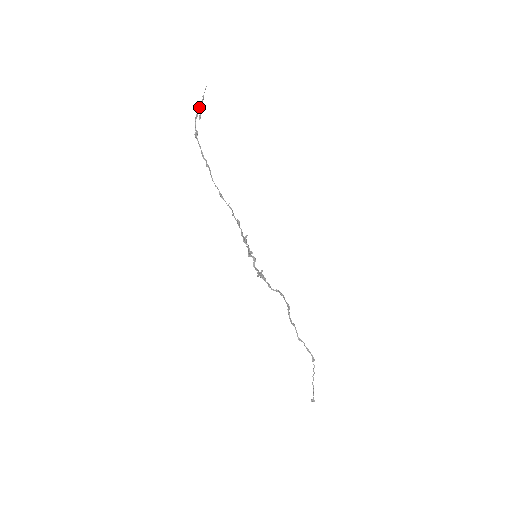
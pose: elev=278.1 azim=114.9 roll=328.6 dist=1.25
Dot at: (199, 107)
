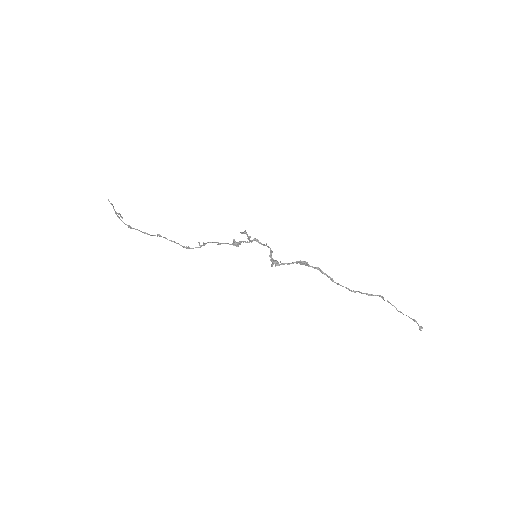
Dot at: (115, 212)
